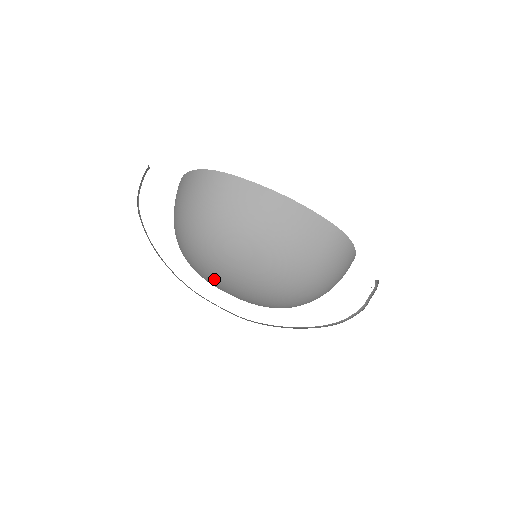
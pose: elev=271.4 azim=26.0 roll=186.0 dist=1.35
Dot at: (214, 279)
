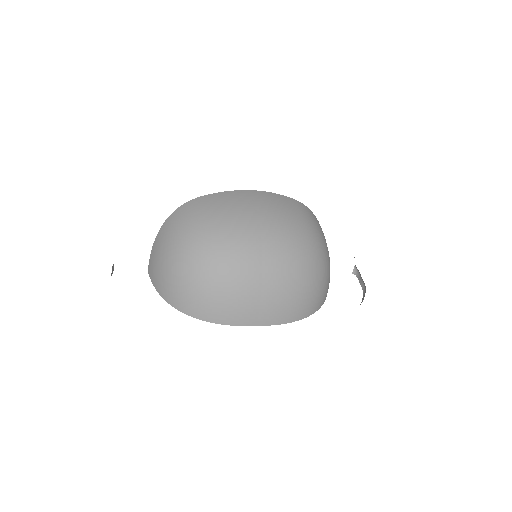
Dot at: (234, 295)
